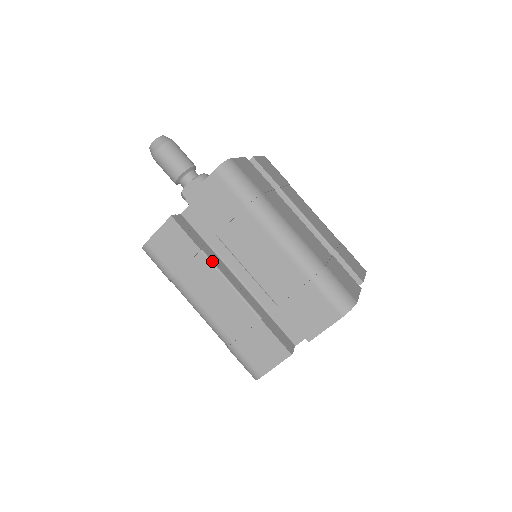
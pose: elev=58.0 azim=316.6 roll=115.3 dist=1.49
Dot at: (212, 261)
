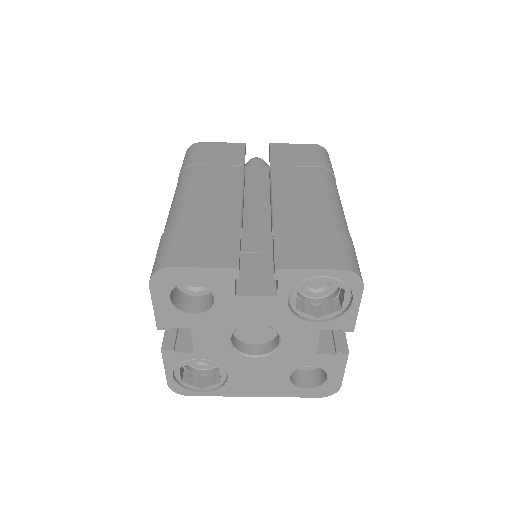
Dot at: occluded
